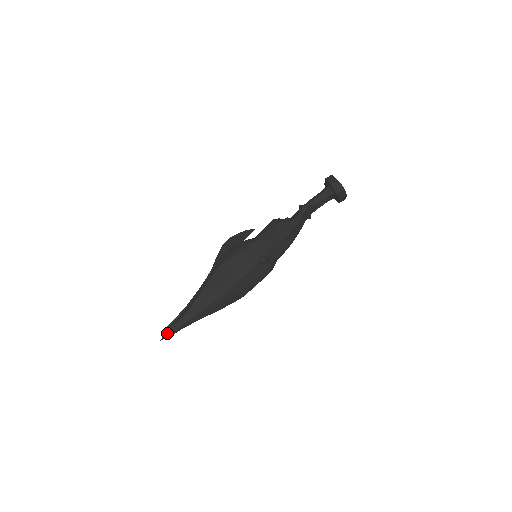
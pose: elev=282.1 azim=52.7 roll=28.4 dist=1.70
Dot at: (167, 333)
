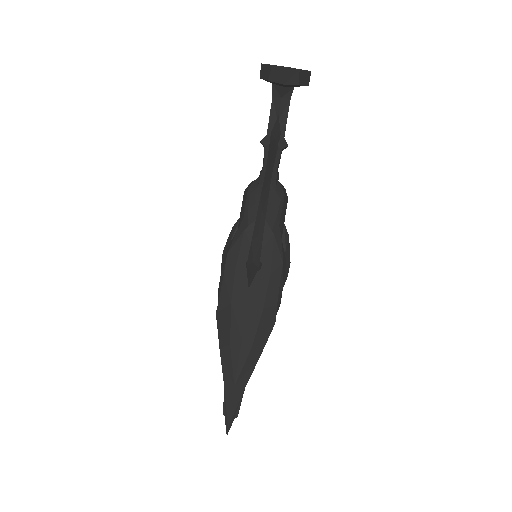
Dot at: (226, 423)
